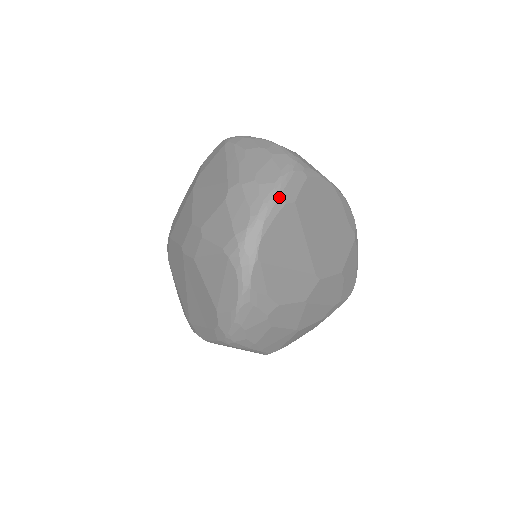
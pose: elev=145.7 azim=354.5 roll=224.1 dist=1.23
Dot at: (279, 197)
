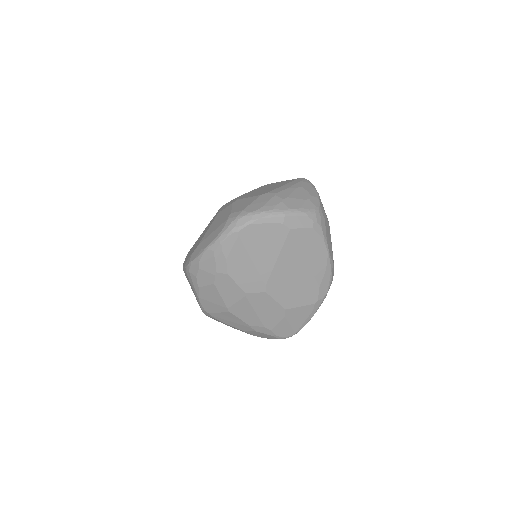
Dot at: (283, 216)
